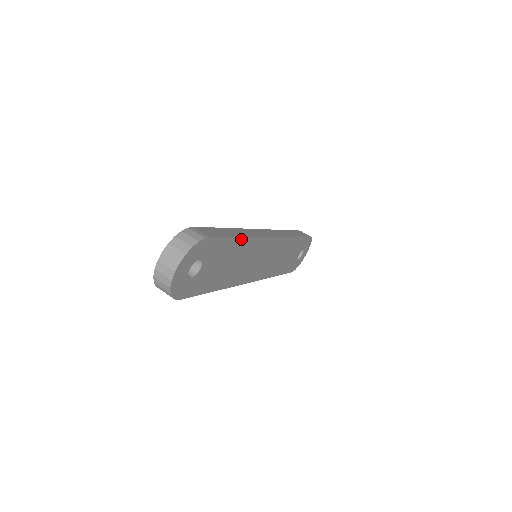
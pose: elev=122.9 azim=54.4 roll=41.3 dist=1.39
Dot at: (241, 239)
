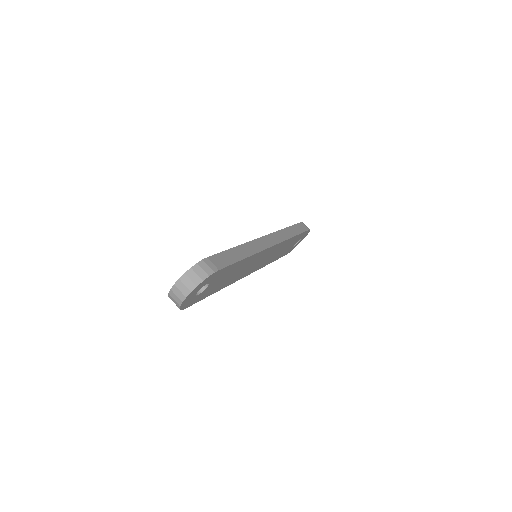
Dot at: (245, 259)
